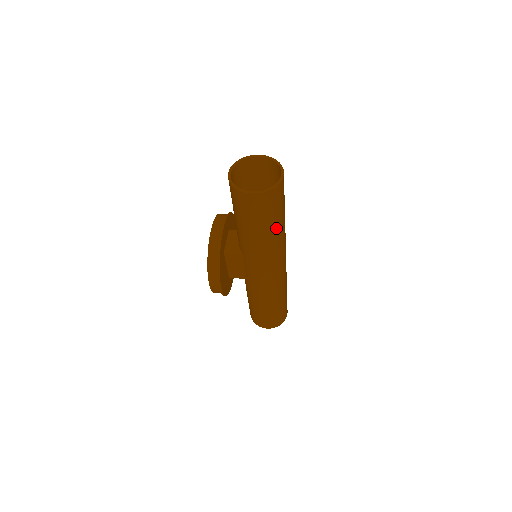
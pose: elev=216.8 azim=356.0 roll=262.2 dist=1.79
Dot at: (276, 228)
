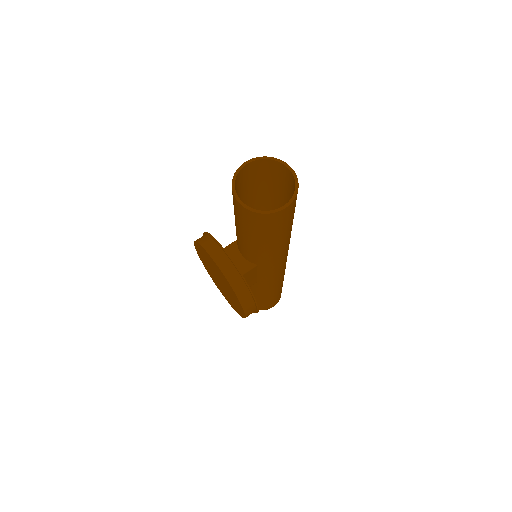
Dot at: occluded
